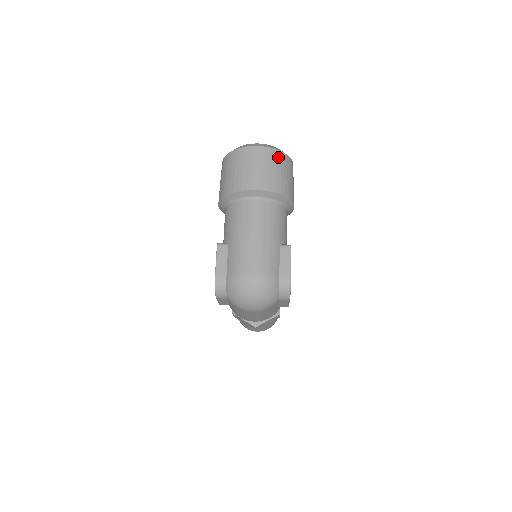
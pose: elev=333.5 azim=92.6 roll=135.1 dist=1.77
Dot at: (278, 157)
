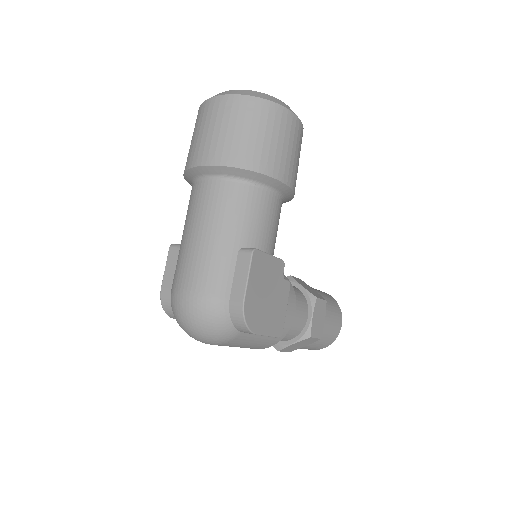
Dot at: (249, 108)
